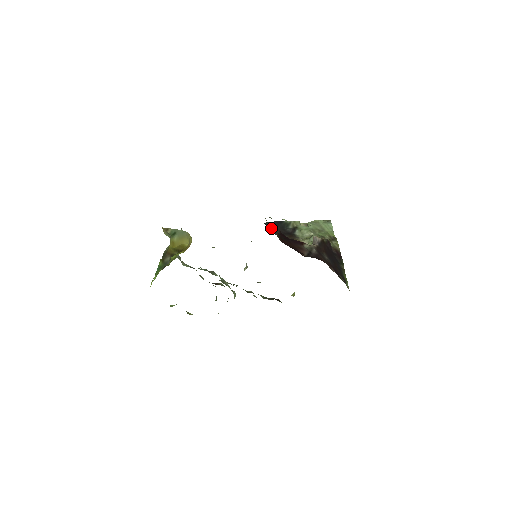
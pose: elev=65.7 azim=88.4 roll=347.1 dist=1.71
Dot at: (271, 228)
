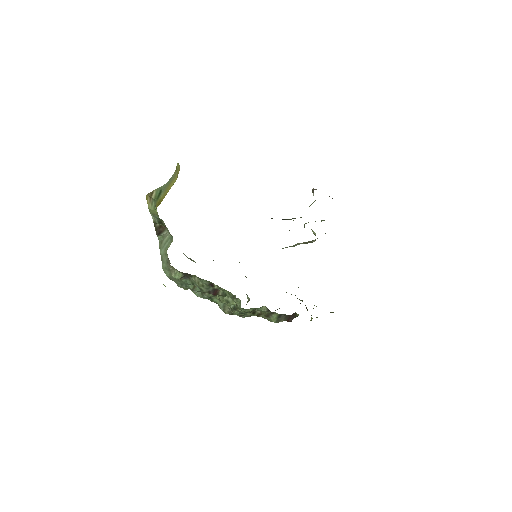
Dot at: occluded
